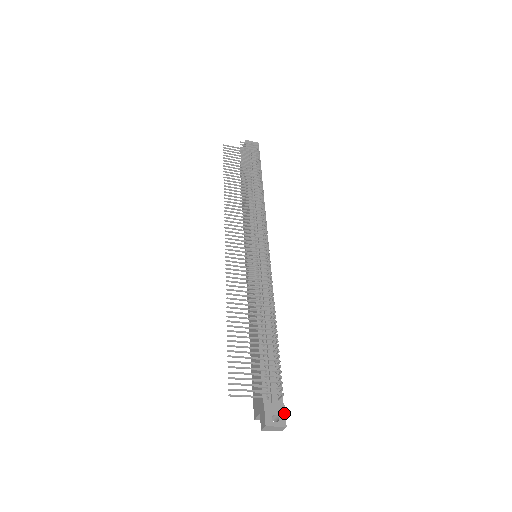
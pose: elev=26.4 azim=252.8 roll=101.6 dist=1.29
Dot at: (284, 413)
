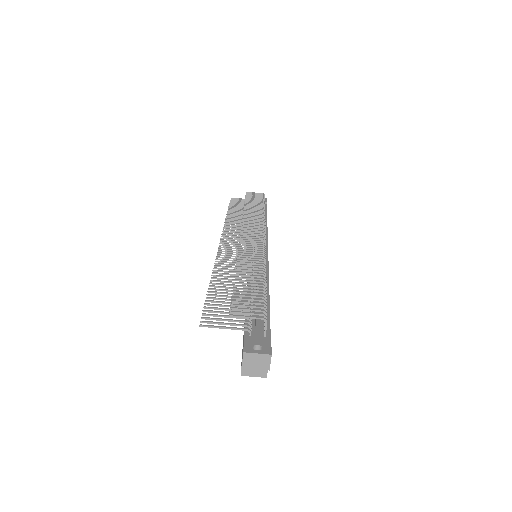
Dot at: (270, 344)
